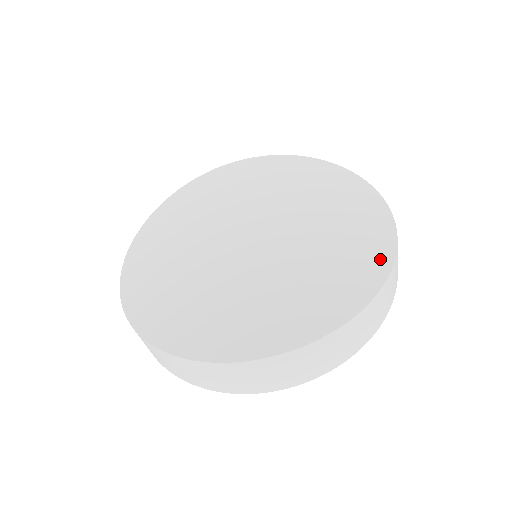
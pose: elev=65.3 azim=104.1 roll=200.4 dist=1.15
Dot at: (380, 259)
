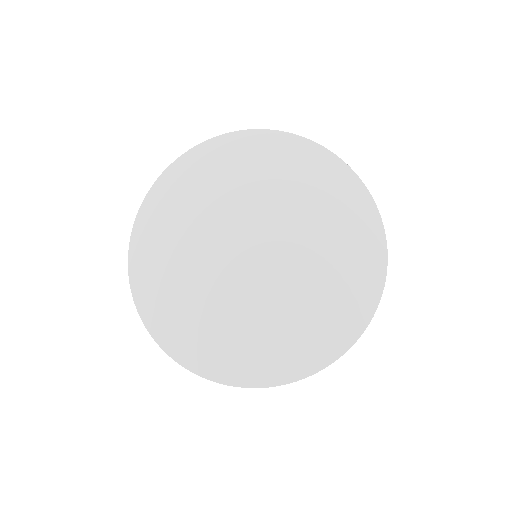
Dot at: (368, 299)
